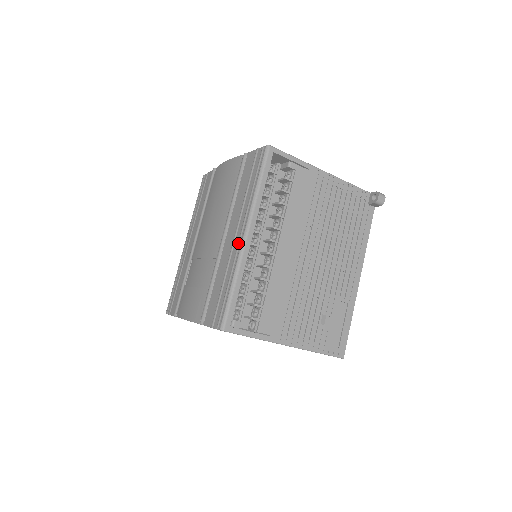
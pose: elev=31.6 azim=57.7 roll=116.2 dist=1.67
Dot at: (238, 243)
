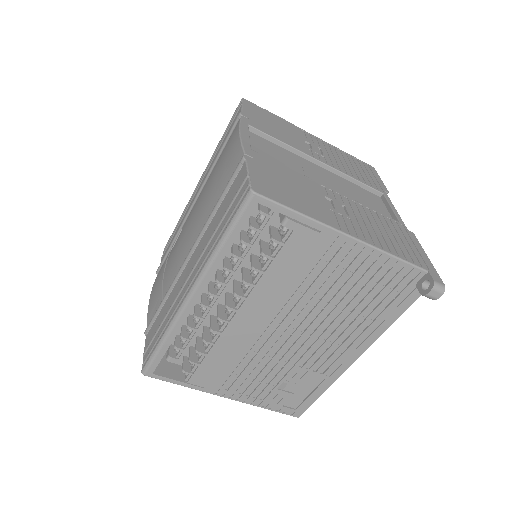
Dot at: (181, 297)
